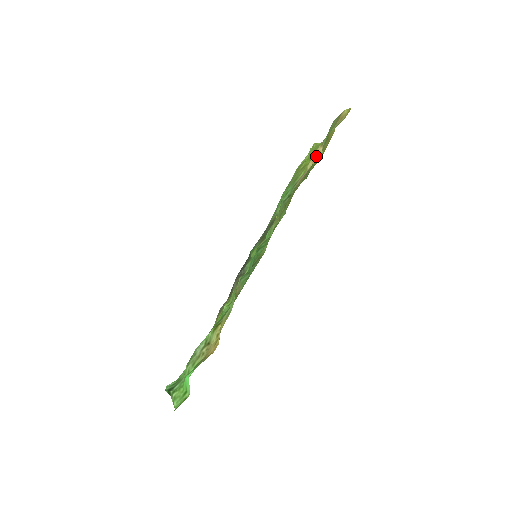
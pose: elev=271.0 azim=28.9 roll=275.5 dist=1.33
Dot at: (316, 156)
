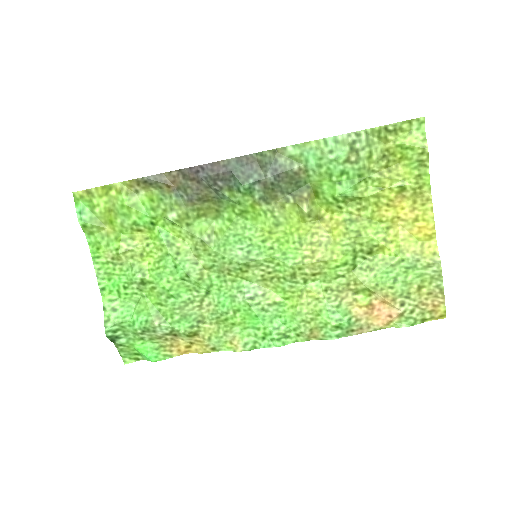
Dot at: (386, 324)
